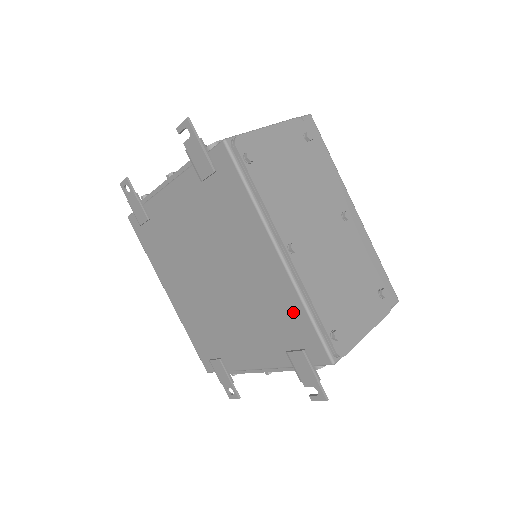
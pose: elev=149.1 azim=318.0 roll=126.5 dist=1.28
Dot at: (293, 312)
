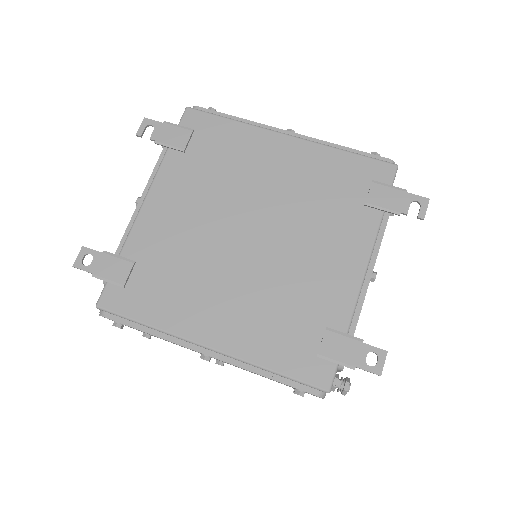
Dot at: (336, 164)
